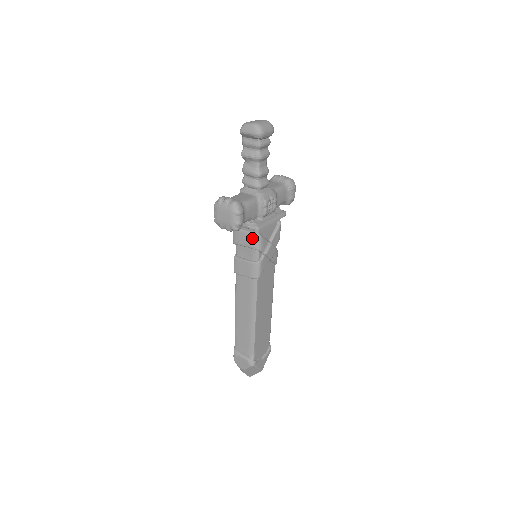
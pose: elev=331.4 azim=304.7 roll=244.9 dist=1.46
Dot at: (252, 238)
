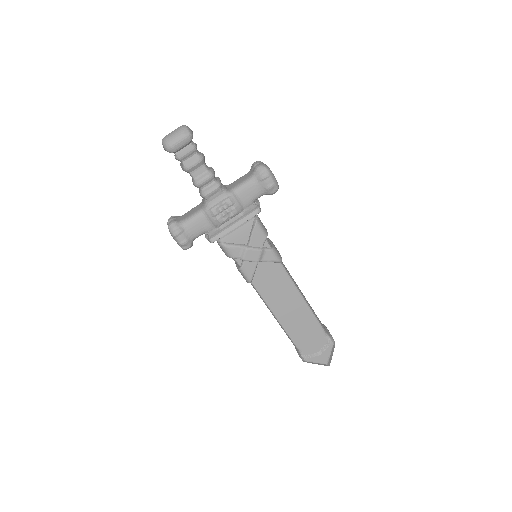
Dot at: (220, 247)
